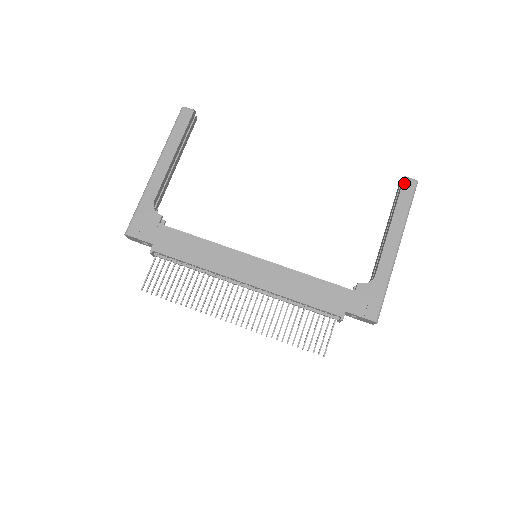
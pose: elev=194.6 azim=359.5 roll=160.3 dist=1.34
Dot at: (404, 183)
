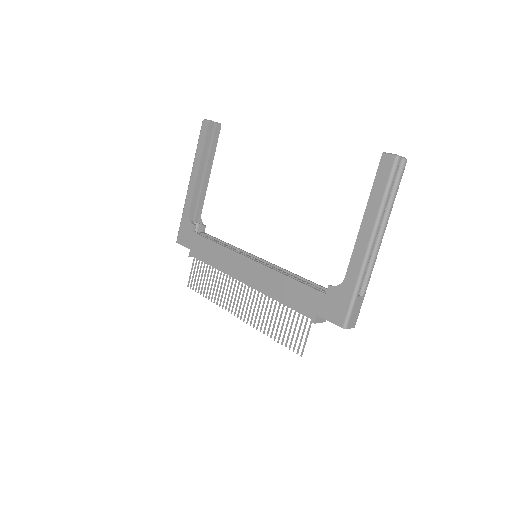
Dot at: (381, 162)
